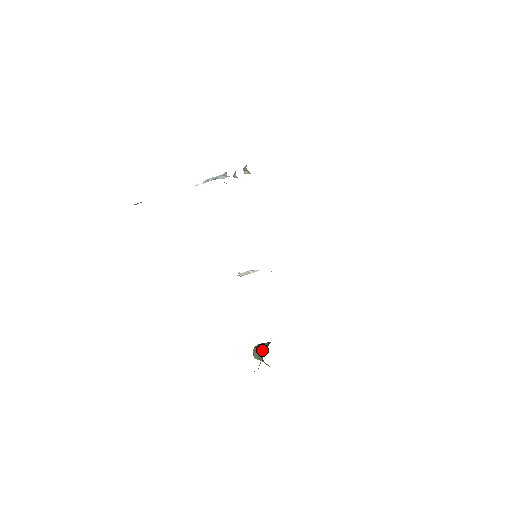
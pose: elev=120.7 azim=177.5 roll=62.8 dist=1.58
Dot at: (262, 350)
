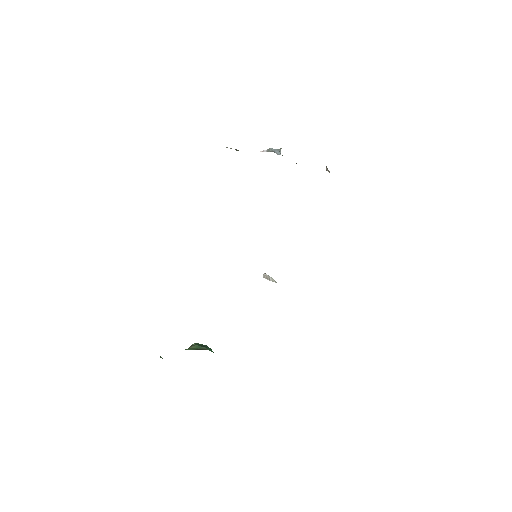
Dot at: (190, 348)
